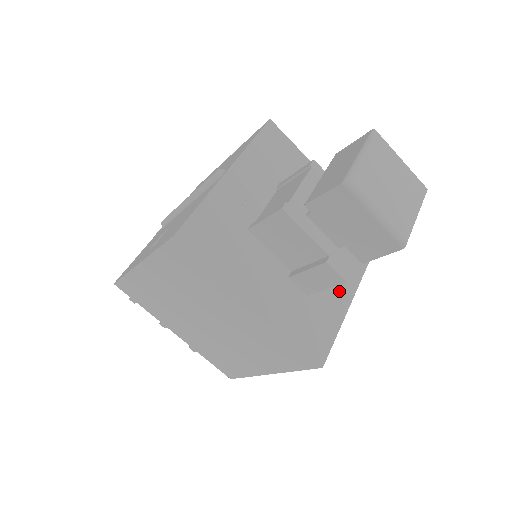
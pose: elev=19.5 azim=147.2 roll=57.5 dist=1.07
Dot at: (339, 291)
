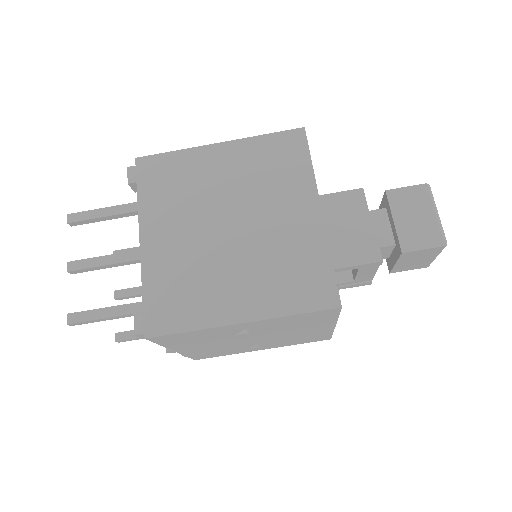
Dot at: occluded
